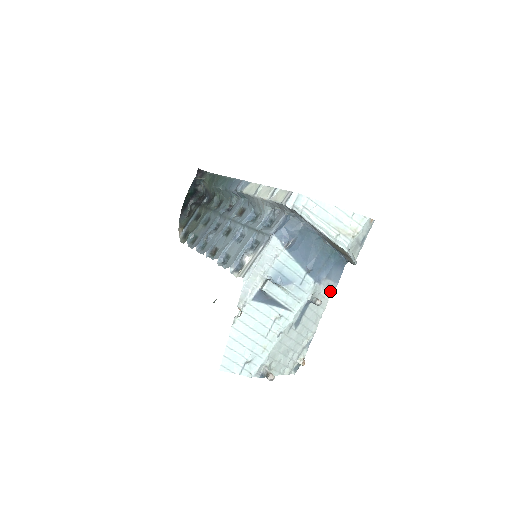
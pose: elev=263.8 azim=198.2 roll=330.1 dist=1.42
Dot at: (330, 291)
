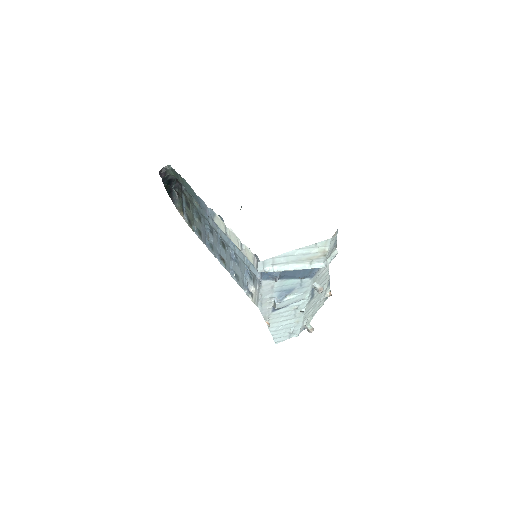
Dot at: occluded
